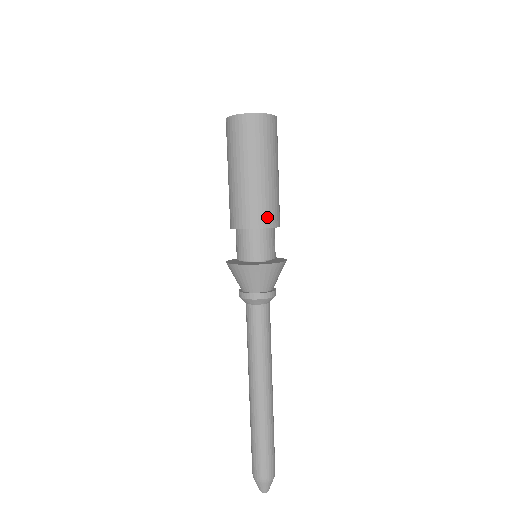
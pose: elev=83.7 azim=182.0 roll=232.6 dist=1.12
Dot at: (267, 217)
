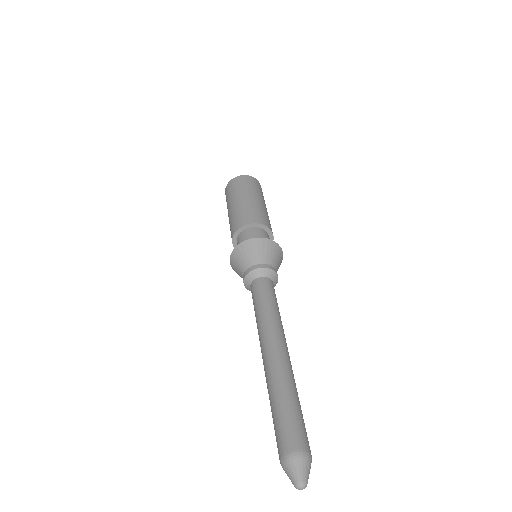
Dot at: (251, 218)
